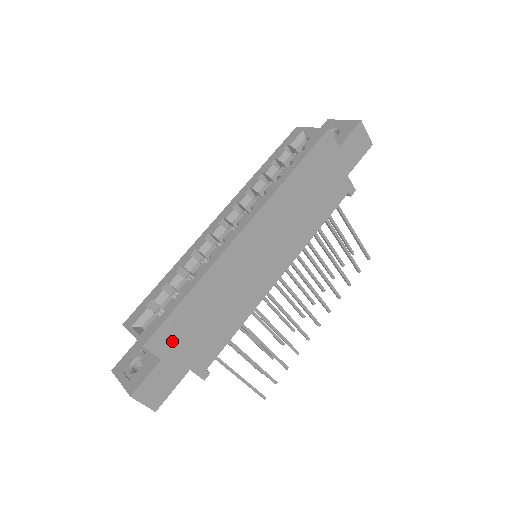
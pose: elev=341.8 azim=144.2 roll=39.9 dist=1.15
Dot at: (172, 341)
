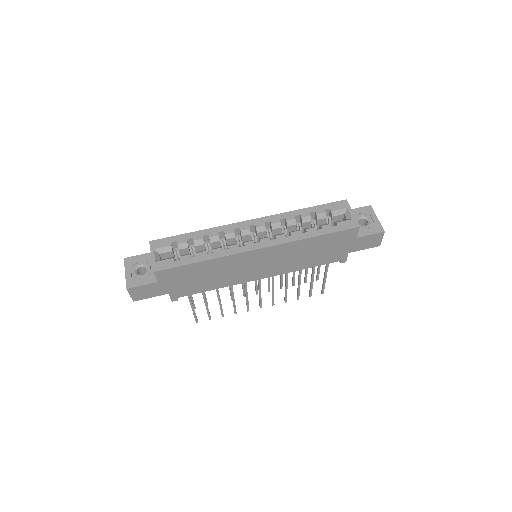
Dot at: (171, 277)
